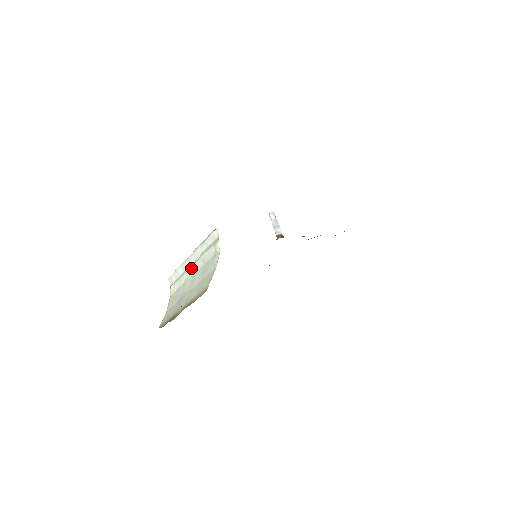
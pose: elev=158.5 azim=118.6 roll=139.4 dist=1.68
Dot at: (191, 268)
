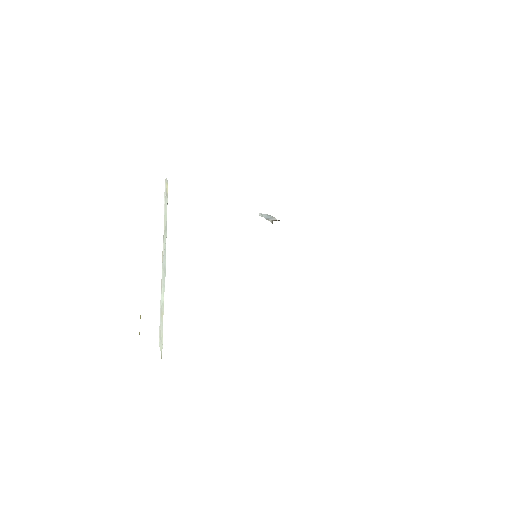
Dot at: (162, 272)
